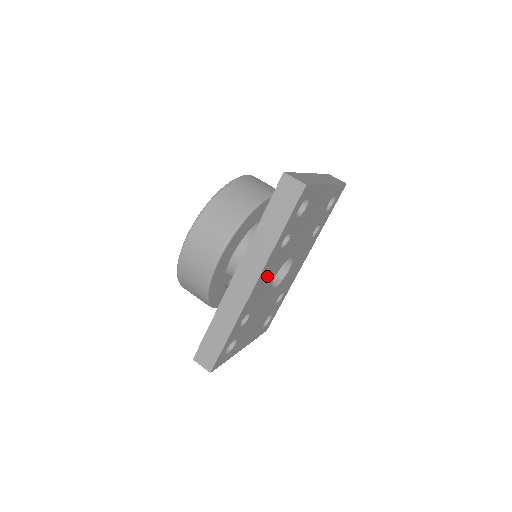
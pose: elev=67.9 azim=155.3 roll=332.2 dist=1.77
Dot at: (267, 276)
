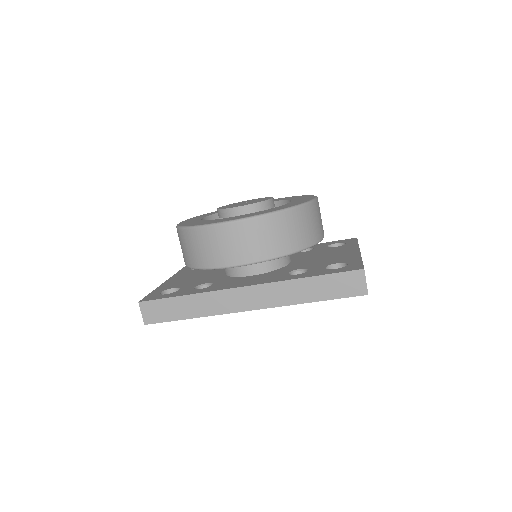
Dot at: occluded
